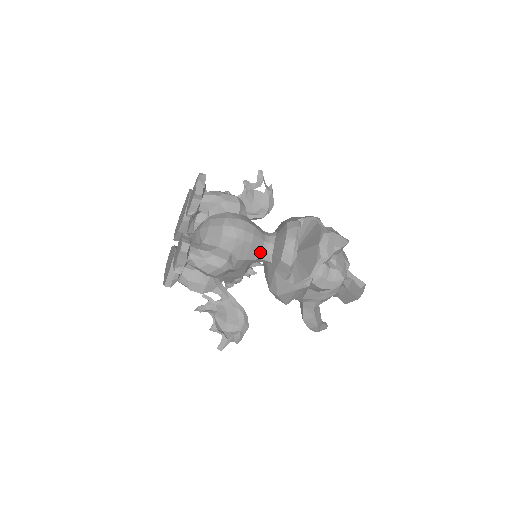
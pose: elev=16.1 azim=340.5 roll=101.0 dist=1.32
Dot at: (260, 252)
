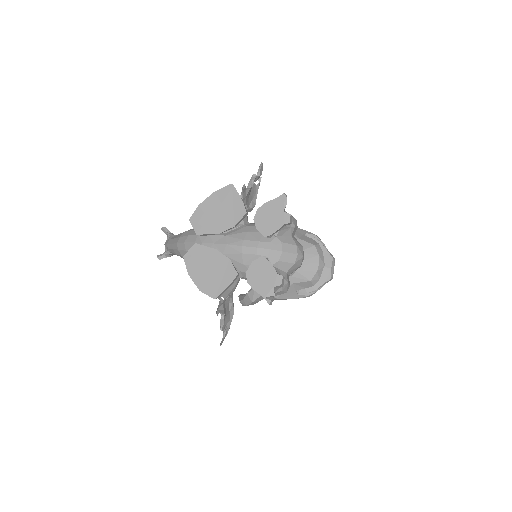
Dot at: occluded
